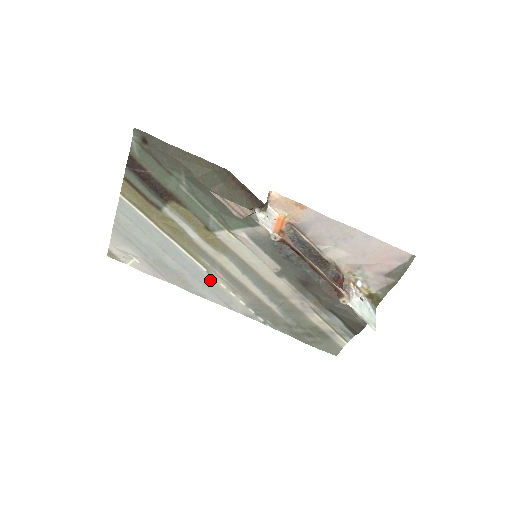
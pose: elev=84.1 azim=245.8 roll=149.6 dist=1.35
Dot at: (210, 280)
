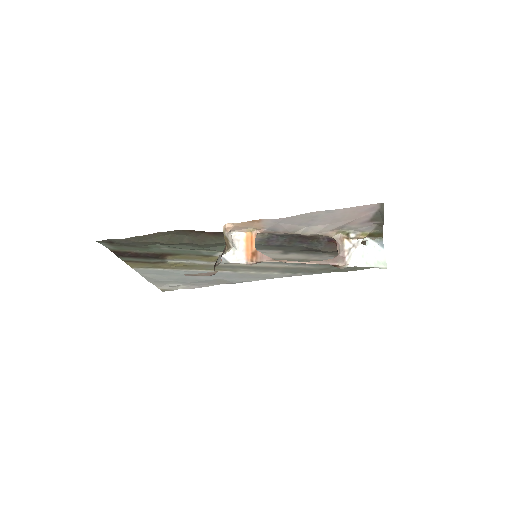
Dot at: (241, 274)
